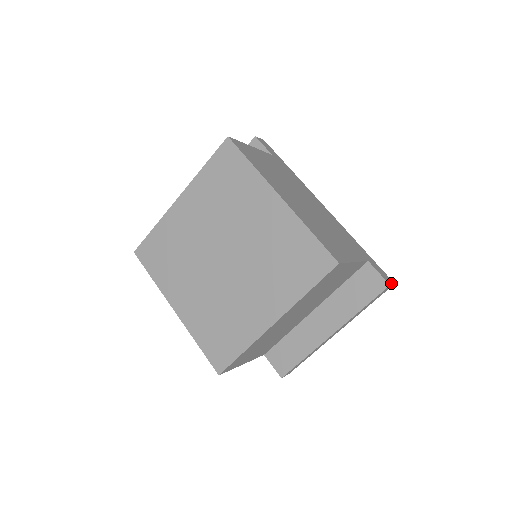
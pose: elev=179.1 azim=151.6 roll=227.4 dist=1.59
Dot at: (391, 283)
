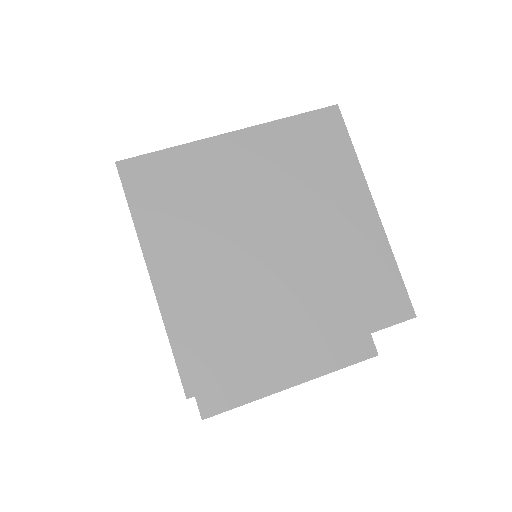
Dot at: occluded
